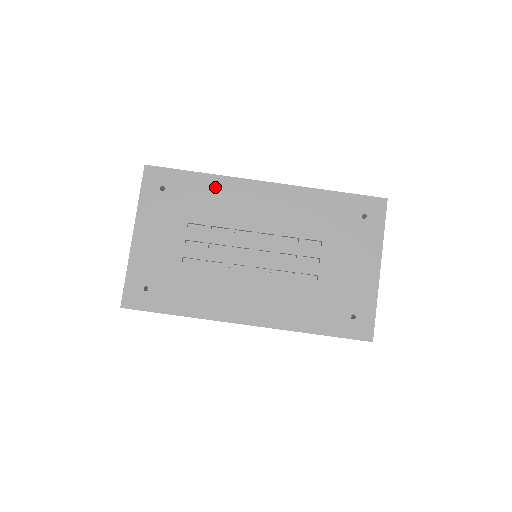
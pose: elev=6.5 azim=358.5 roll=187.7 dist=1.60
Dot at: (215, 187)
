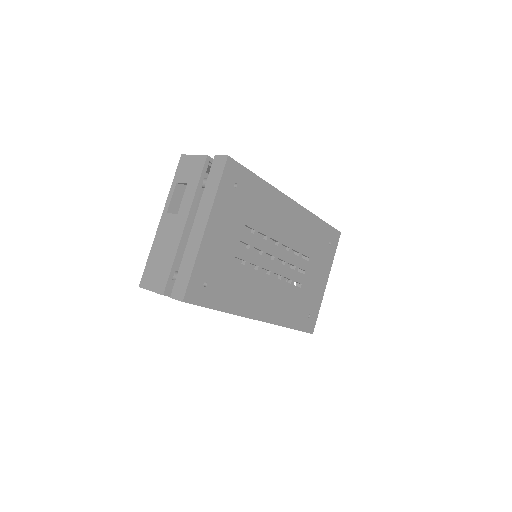
Dot at: (268, 196)
